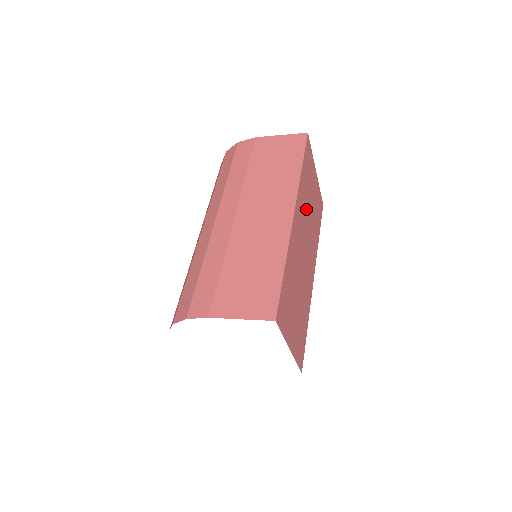
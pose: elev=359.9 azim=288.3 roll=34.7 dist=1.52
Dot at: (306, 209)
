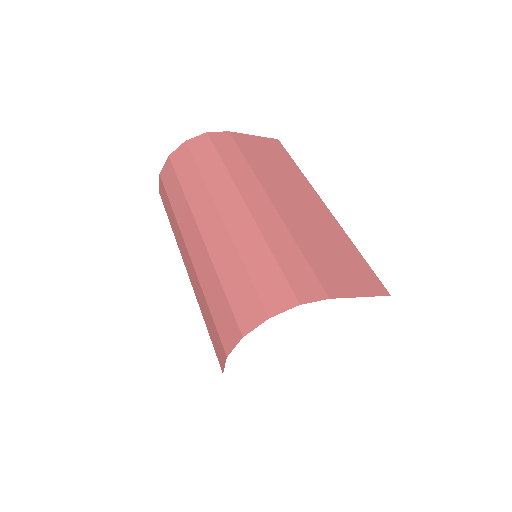
Dot at: occluded
